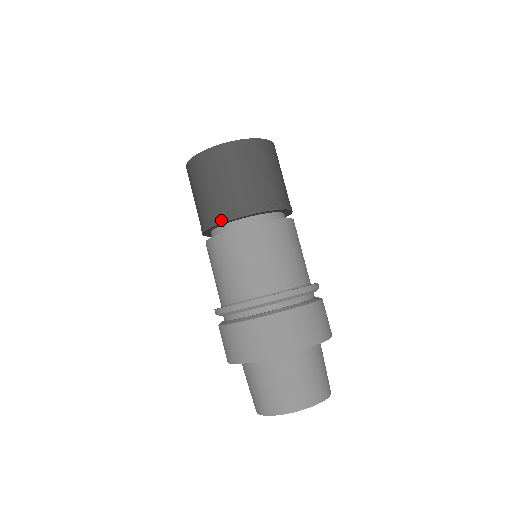
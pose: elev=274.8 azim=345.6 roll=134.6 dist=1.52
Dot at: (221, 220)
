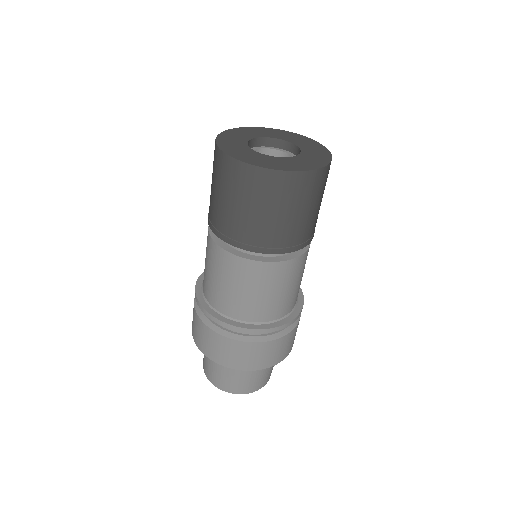
Dot at: (211, 226)
